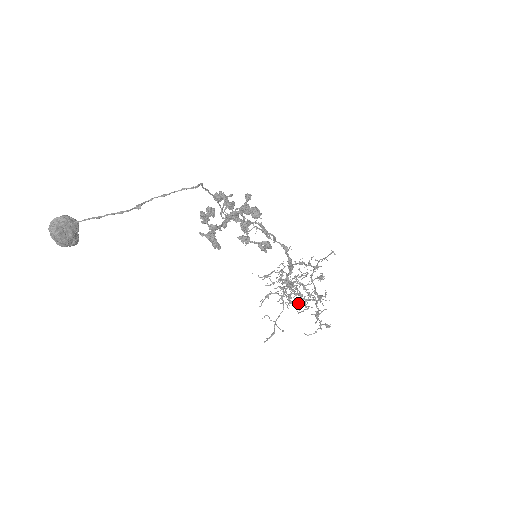
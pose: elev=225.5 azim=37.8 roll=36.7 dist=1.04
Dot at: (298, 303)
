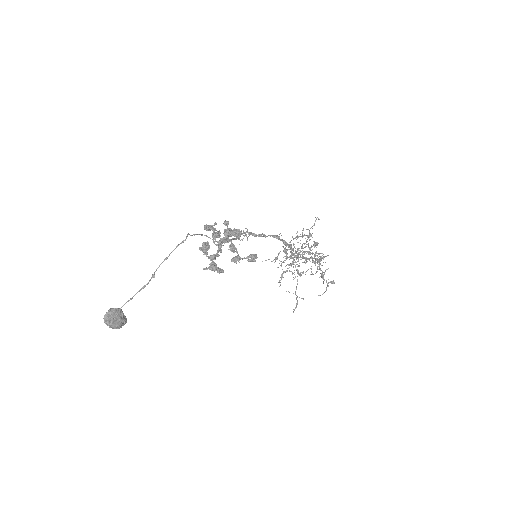
Dot at: occluded
